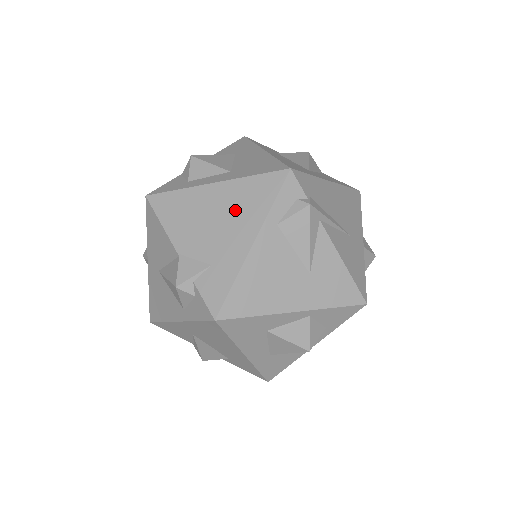
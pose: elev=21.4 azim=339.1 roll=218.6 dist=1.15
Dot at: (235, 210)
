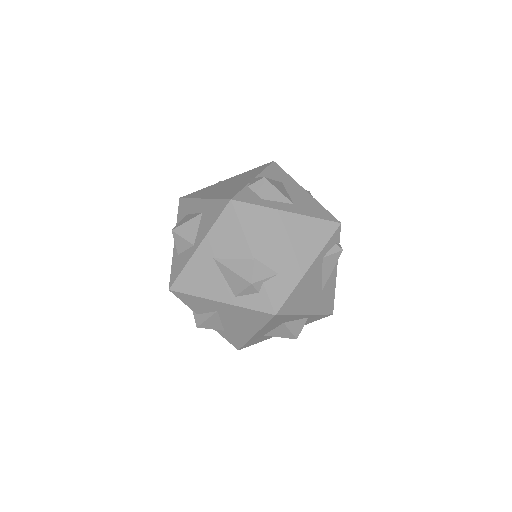
Dot at: (301, 239)
